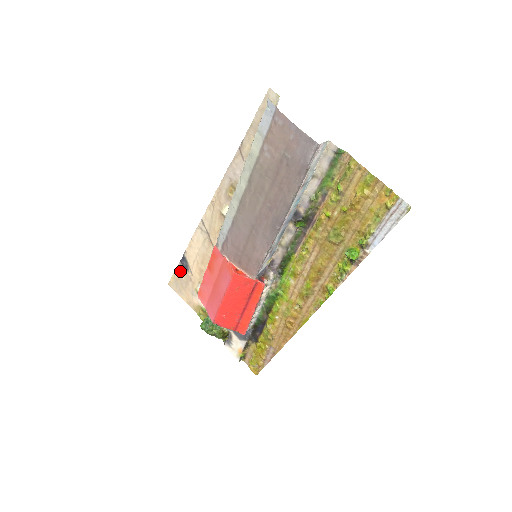
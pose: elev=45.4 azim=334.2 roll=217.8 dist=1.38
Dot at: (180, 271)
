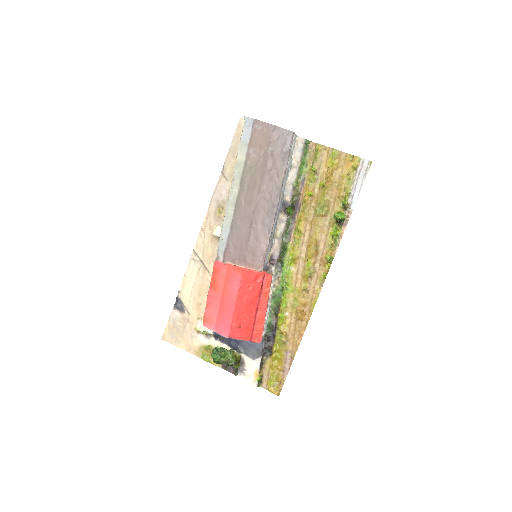
Dot at: (175, 317)
